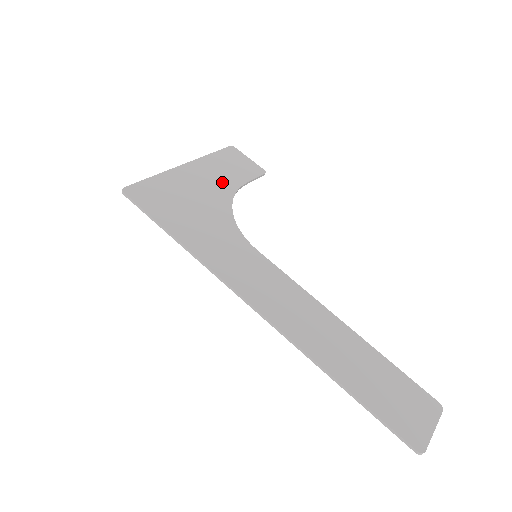
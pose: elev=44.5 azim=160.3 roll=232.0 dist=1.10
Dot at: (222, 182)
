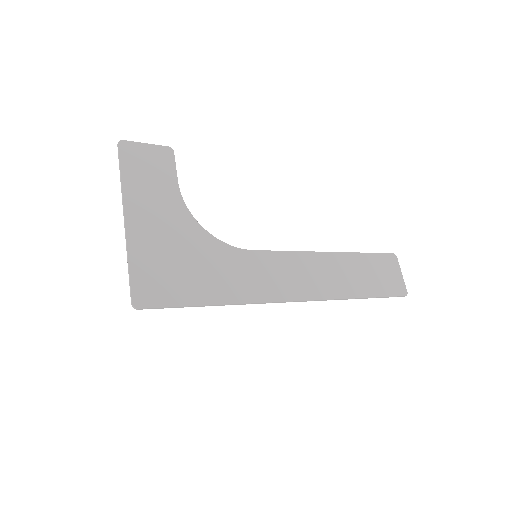
Dot at: (167, 204)
